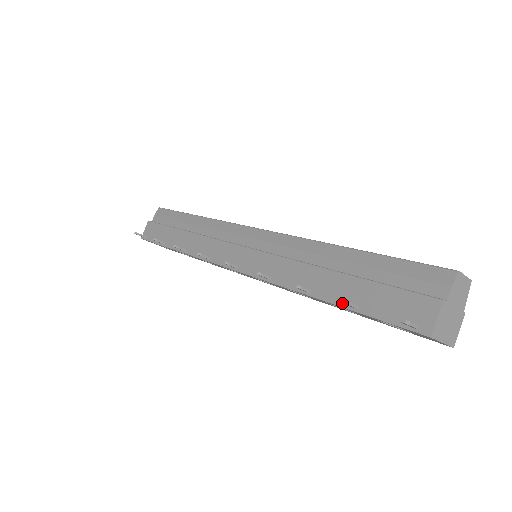
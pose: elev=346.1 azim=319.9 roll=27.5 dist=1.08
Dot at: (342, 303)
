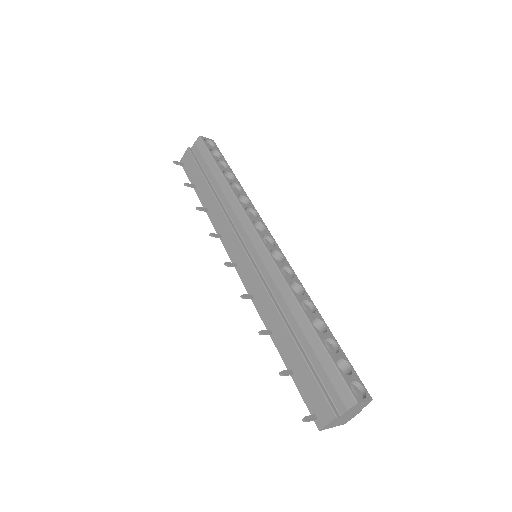
Dot at: (286, 362)
